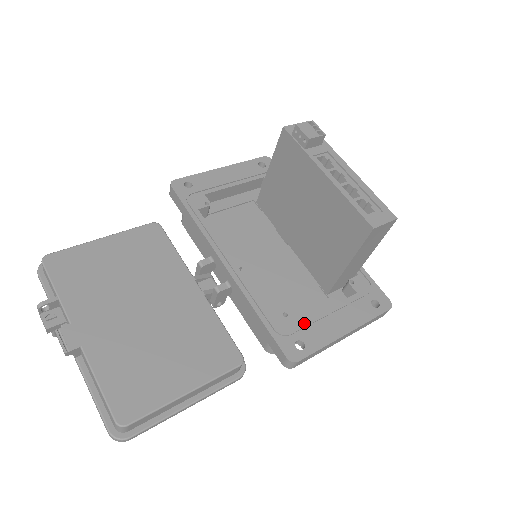
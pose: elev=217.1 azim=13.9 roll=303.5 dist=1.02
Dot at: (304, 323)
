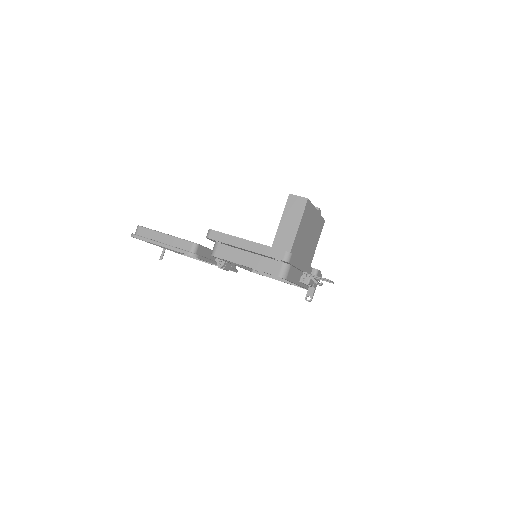
Dot at: occluded
